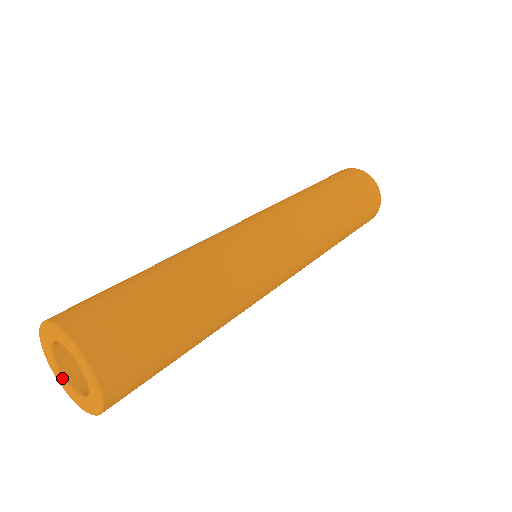
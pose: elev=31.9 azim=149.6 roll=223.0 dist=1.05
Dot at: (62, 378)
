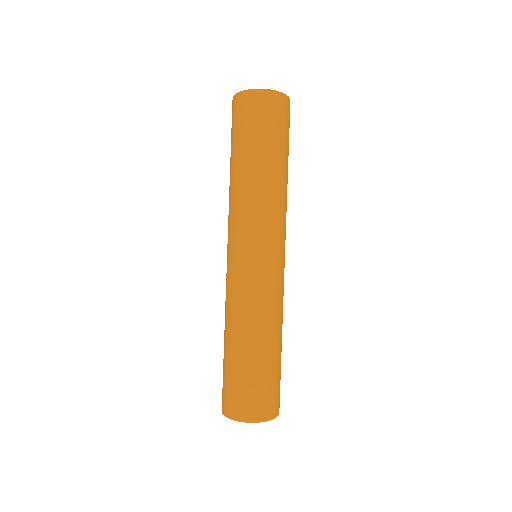
Dot at: occluded
